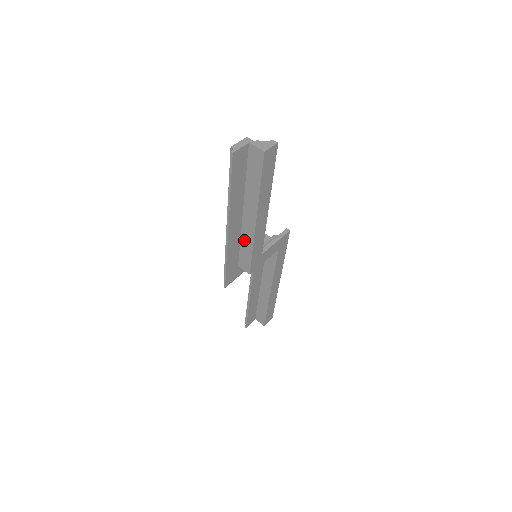
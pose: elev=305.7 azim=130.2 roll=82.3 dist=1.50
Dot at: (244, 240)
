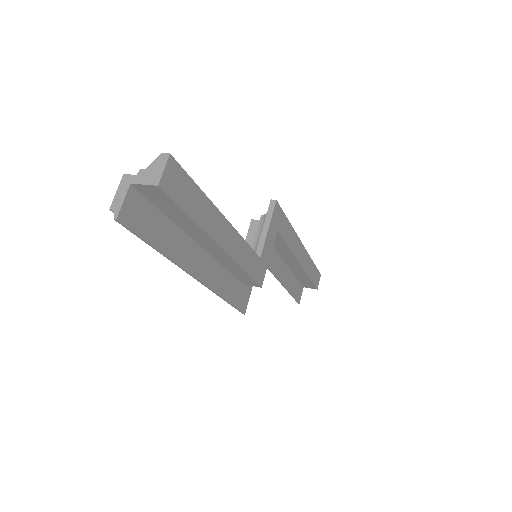
Dot at: (226, 265)
